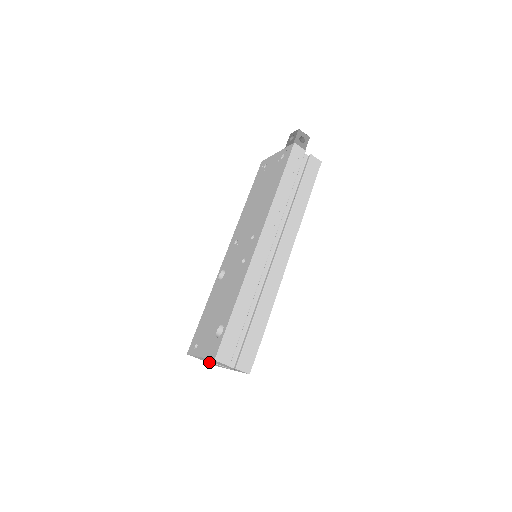
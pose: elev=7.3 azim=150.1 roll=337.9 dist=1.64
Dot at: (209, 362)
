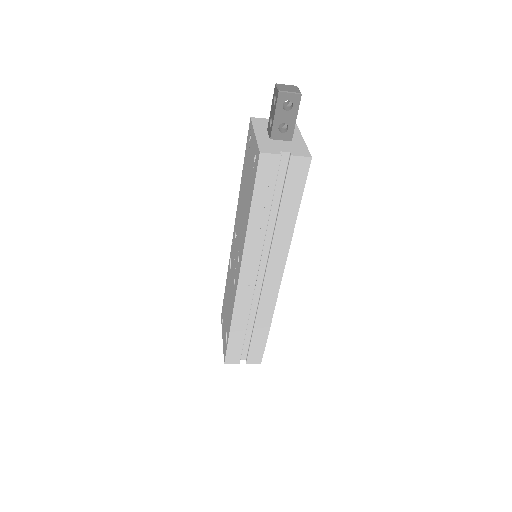
Dot at: occluded
